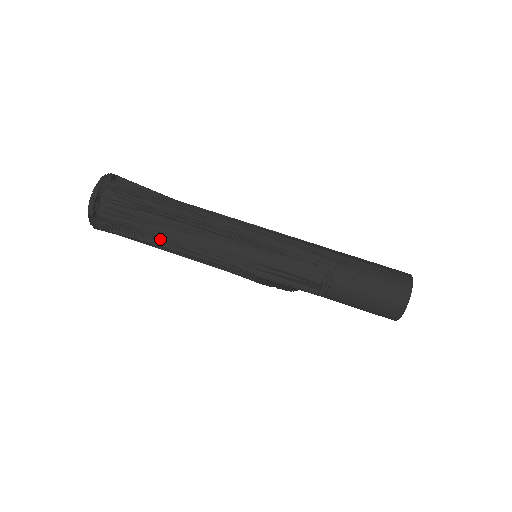
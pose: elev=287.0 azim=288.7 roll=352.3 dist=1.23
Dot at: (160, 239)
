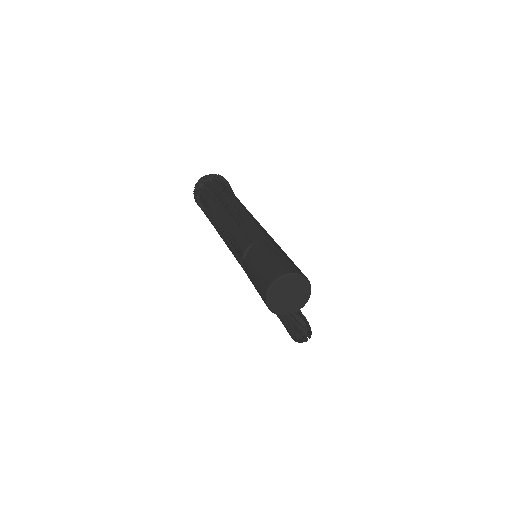
Dot at: (209, 210)
